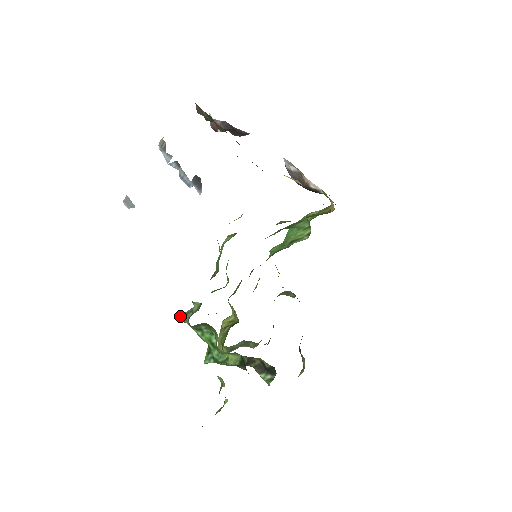
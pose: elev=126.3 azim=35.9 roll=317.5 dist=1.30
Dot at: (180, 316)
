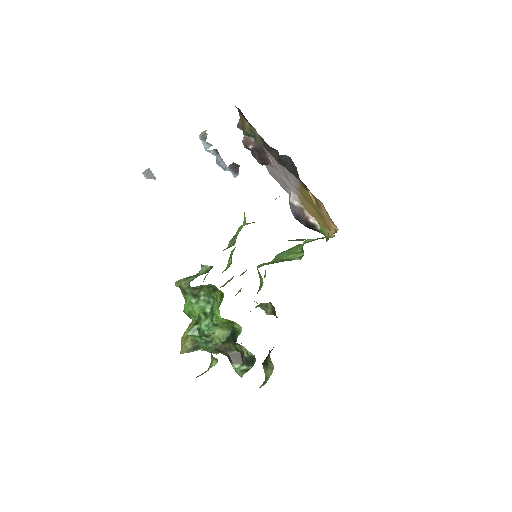
Dot at: (178, 280)
